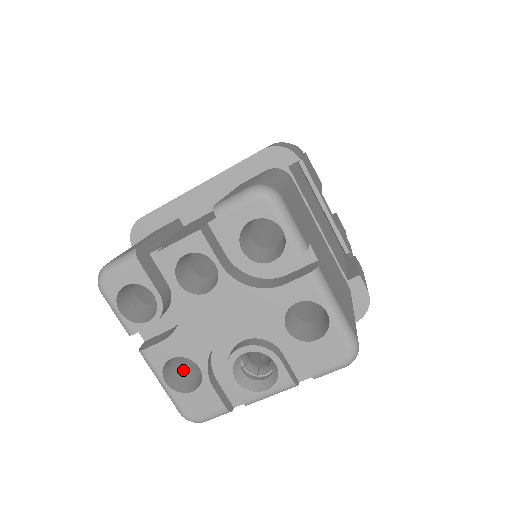
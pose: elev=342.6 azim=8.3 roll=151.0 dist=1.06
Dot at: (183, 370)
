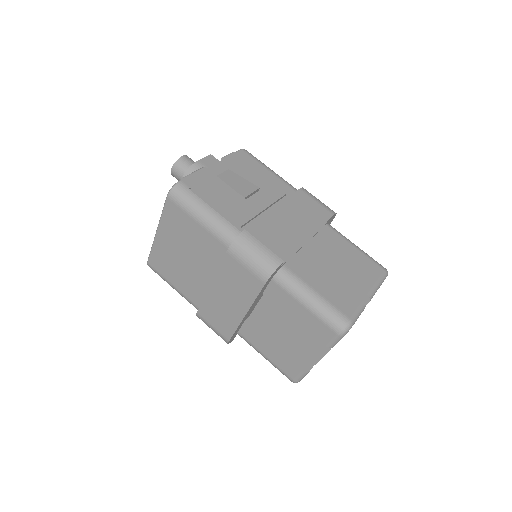
Dot at: occluded
